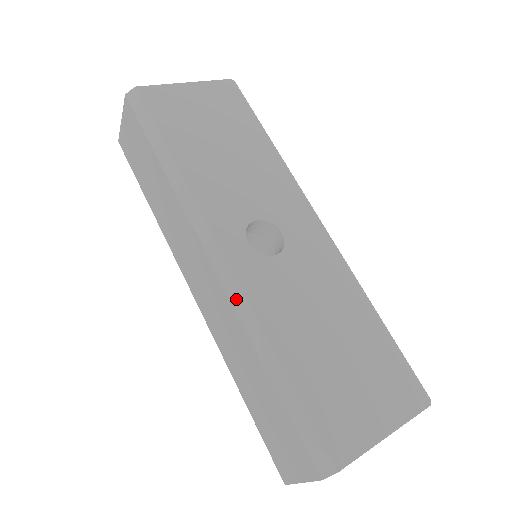
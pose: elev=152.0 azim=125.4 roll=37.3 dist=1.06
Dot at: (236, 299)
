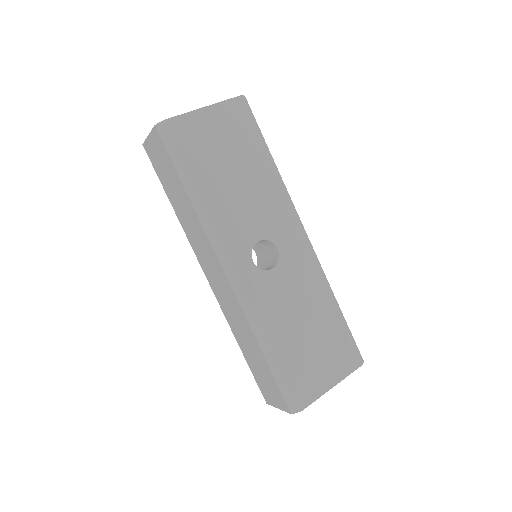
Dot at: (244, 305)
